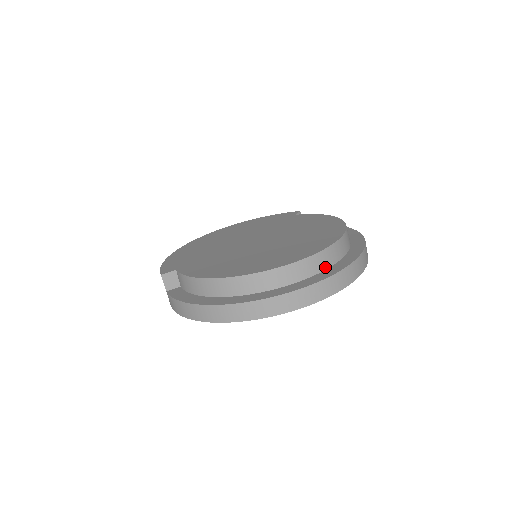
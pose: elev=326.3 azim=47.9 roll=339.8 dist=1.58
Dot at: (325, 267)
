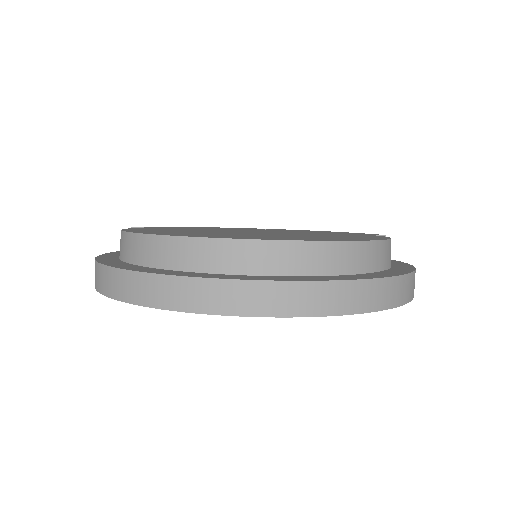
Dot at: (243, 270)
